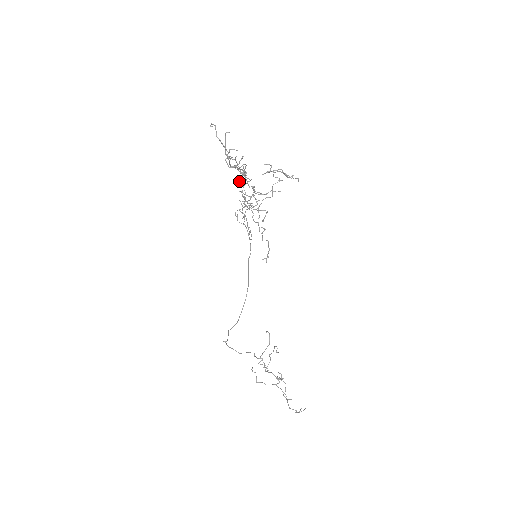
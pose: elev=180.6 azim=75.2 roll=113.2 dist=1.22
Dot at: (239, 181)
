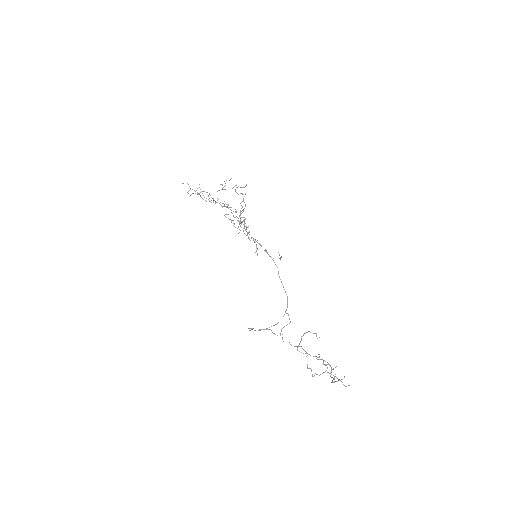
Dot at: occluded
